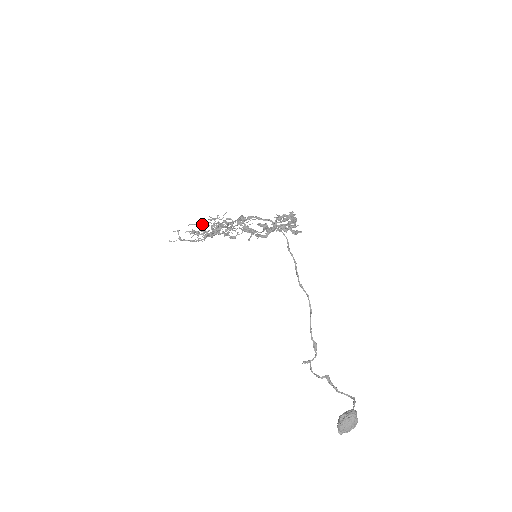
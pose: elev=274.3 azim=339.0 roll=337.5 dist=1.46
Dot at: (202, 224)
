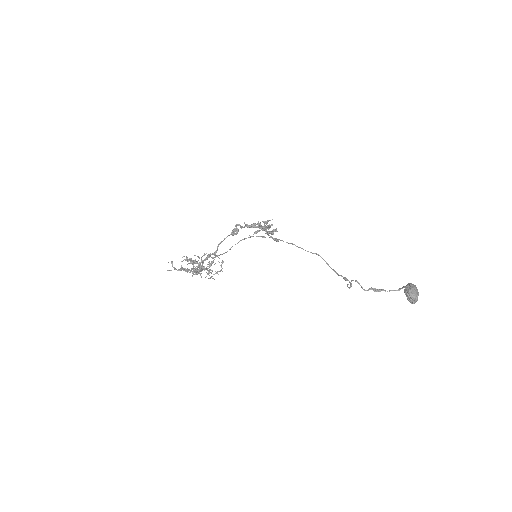
Dot at: occluded
